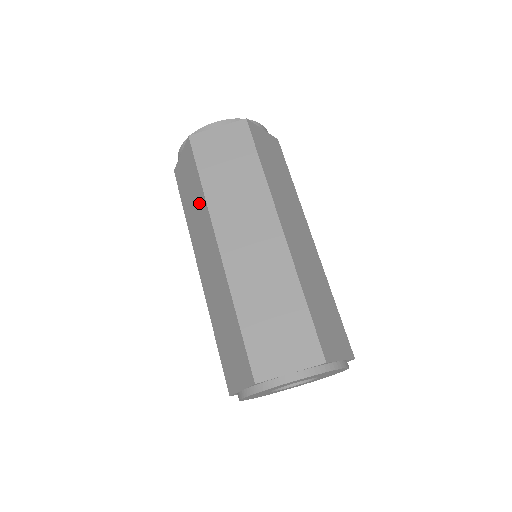
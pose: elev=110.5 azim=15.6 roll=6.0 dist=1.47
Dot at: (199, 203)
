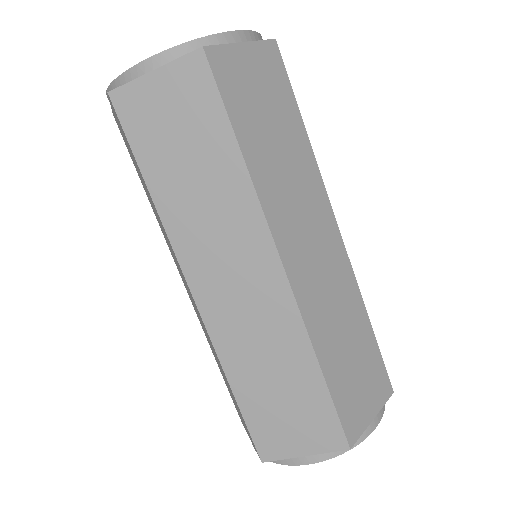
Dot at: (224, 183)
